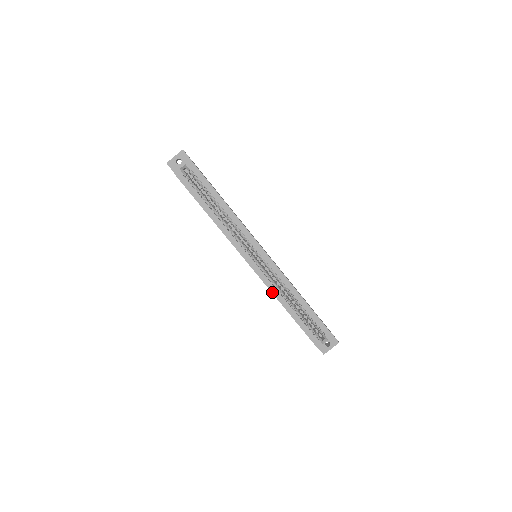
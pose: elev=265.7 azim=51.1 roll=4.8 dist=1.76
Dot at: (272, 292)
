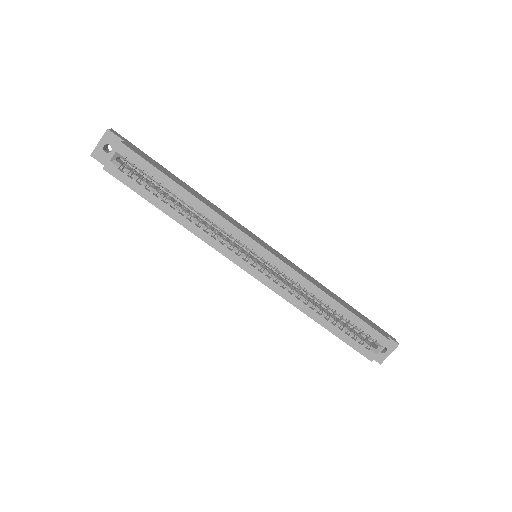
Dot at: (290, 302)
